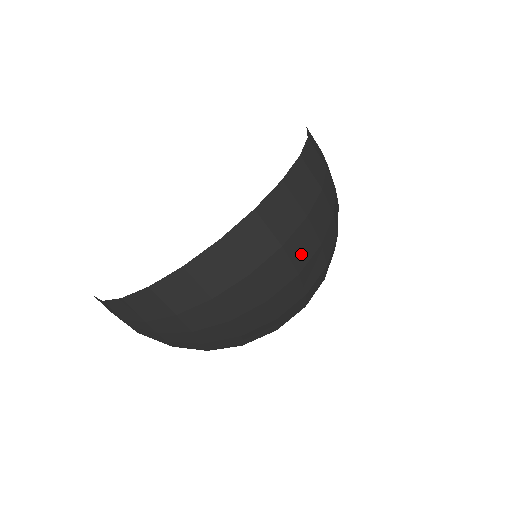
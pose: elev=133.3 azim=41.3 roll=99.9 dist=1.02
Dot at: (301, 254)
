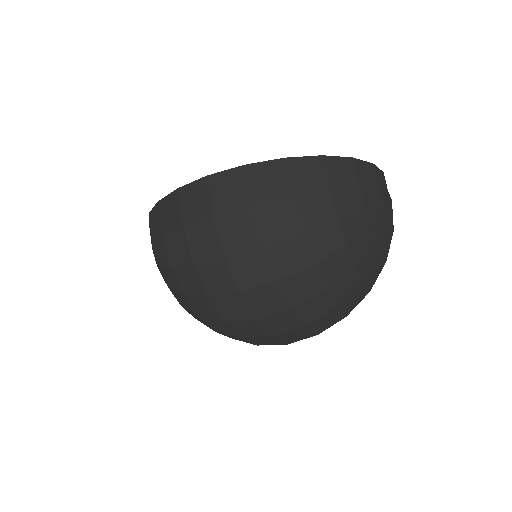
Dot at: (234, 239)
